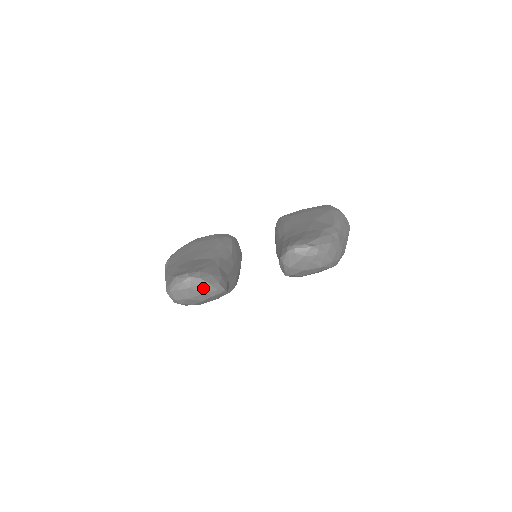
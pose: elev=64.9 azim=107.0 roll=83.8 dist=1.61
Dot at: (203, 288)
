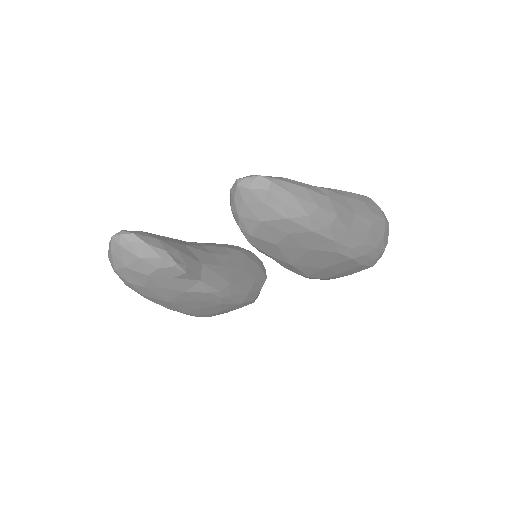
Dot at: (138, 249)
